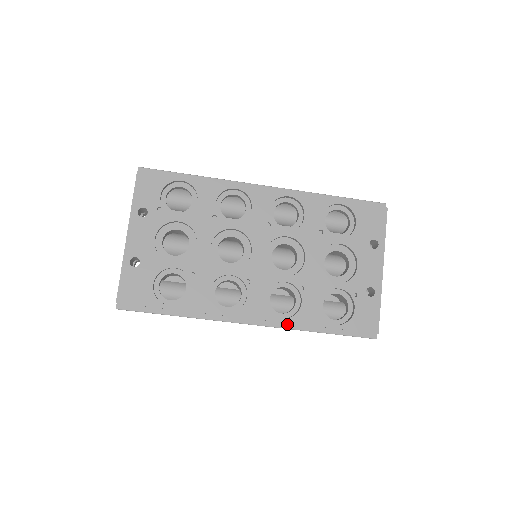
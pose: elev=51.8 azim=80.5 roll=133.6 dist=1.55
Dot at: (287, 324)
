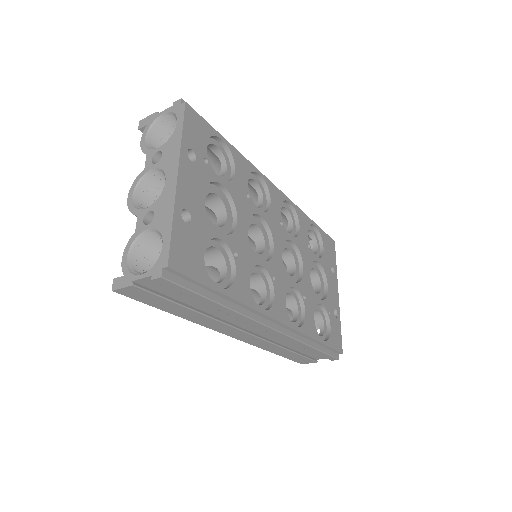
Dot at: (296, 334)
